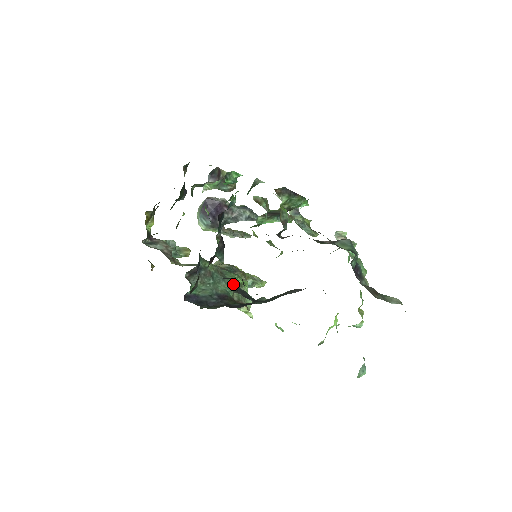
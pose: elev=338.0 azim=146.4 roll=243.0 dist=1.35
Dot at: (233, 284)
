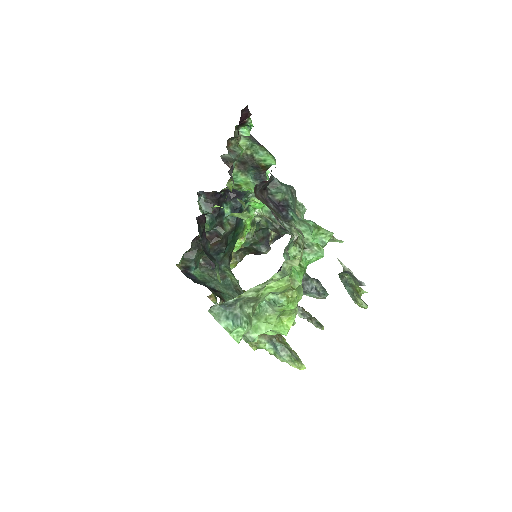
Dot at: (204, 240)
